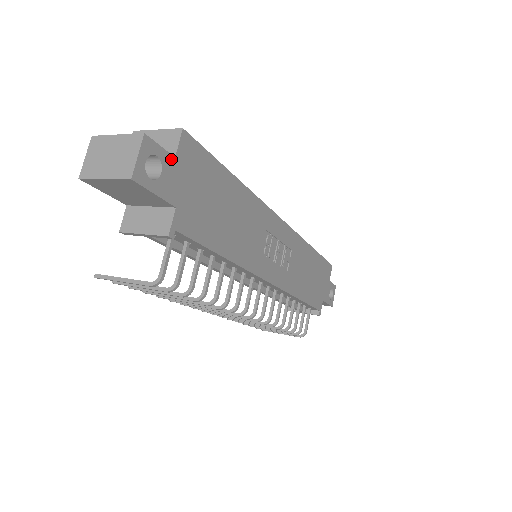
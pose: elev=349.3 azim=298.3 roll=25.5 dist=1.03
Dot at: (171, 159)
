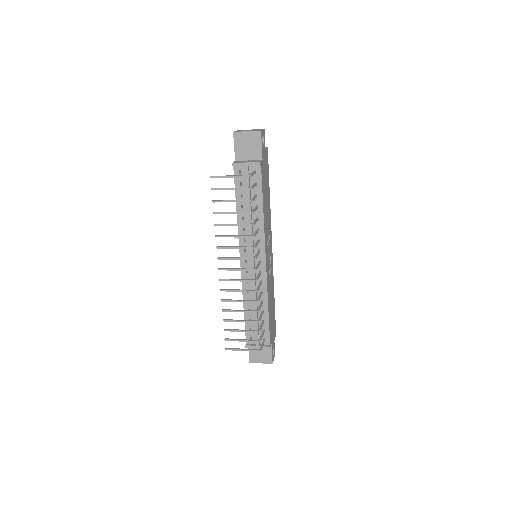
Dot at: occluded
